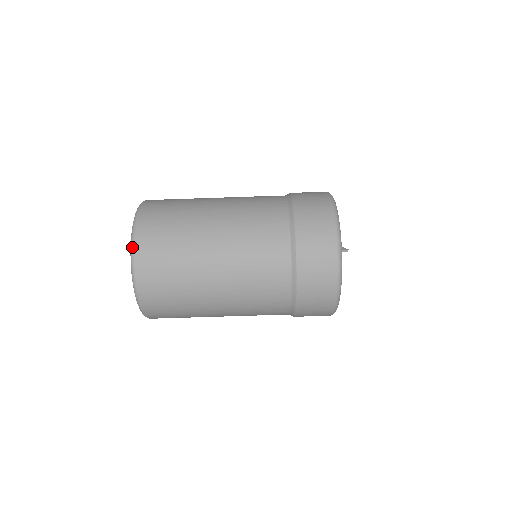
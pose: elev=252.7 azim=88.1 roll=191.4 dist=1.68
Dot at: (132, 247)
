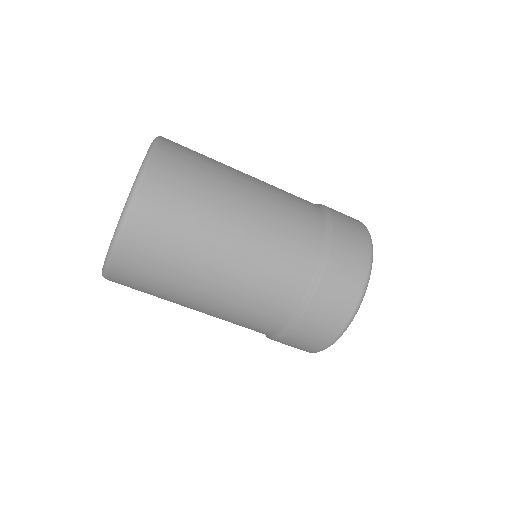
Dot at: (148, 159)
